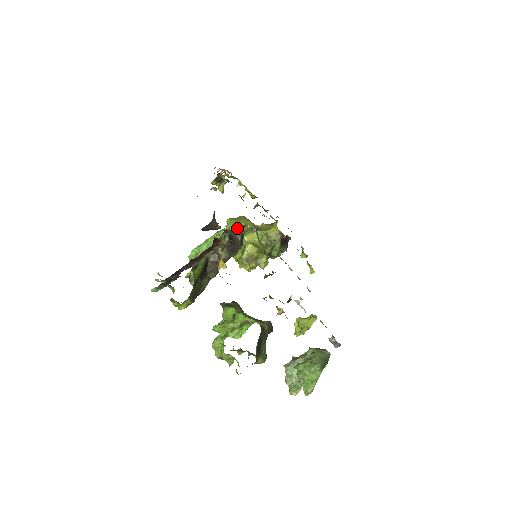
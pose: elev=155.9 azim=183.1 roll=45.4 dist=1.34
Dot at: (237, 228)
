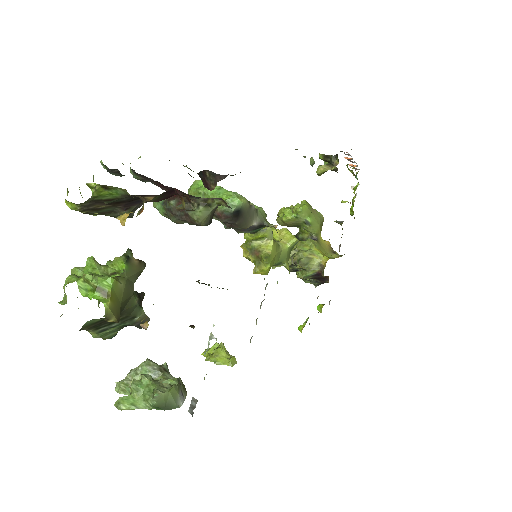
Dot at: (301, 217)
